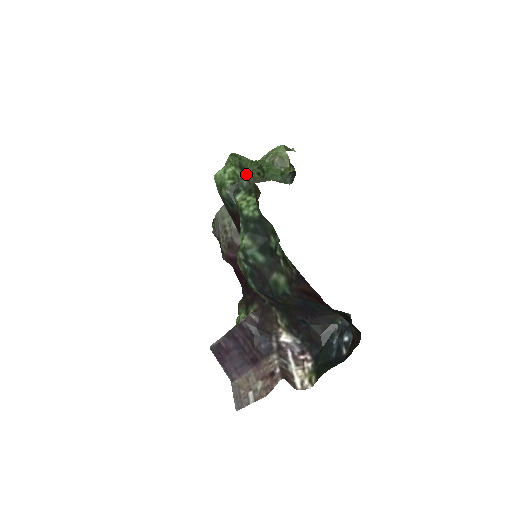
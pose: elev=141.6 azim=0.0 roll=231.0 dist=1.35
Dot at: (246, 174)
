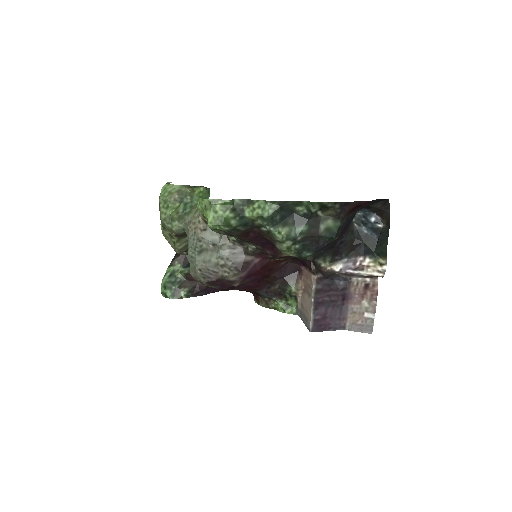
Dot at: occluded
